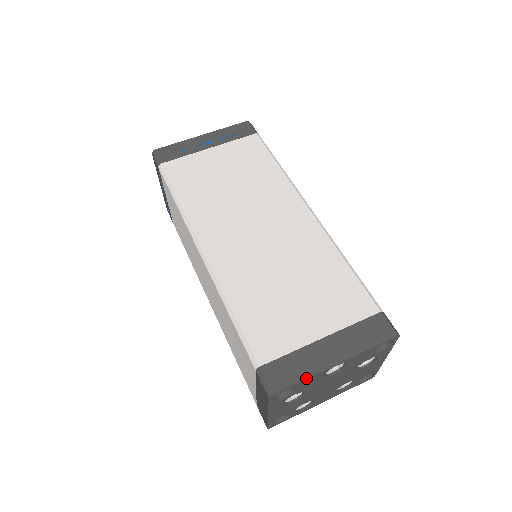
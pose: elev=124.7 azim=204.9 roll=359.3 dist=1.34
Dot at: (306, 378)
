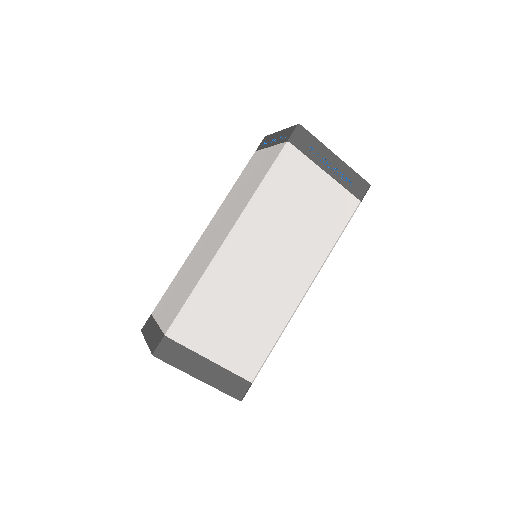
Dot at: (179, 369)
